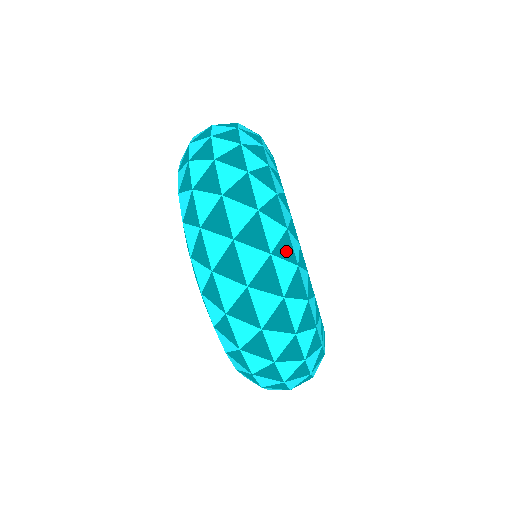
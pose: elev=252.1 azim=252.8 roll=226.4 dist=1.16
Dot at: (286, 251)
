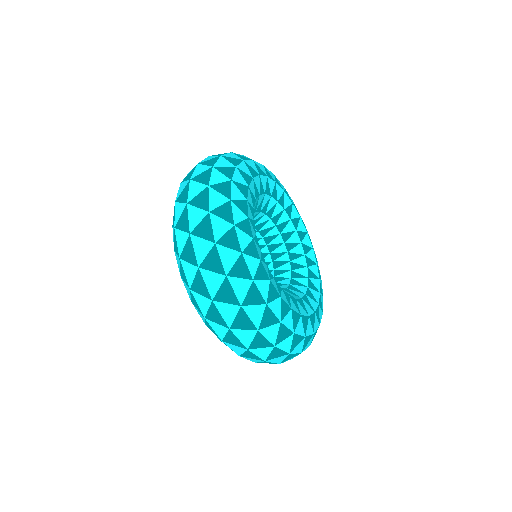
Dot at: (254, 298)
